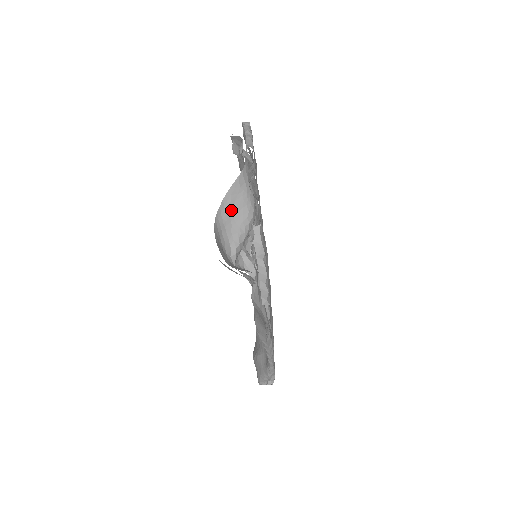
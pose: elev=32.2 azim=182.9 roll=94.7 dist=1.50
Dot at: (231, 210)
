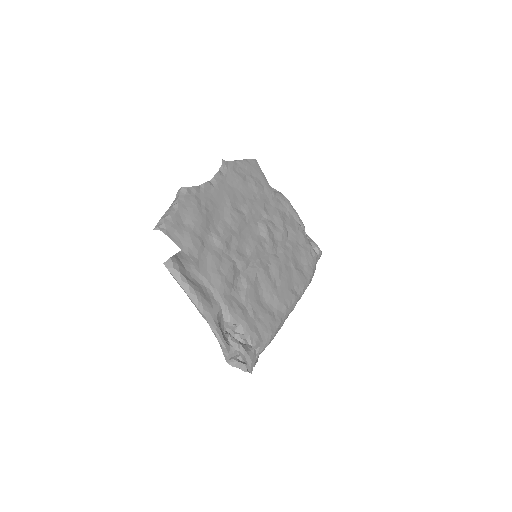
Dot at: occluded
